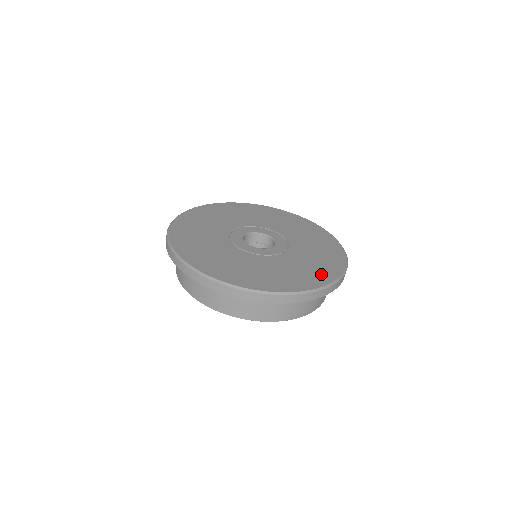
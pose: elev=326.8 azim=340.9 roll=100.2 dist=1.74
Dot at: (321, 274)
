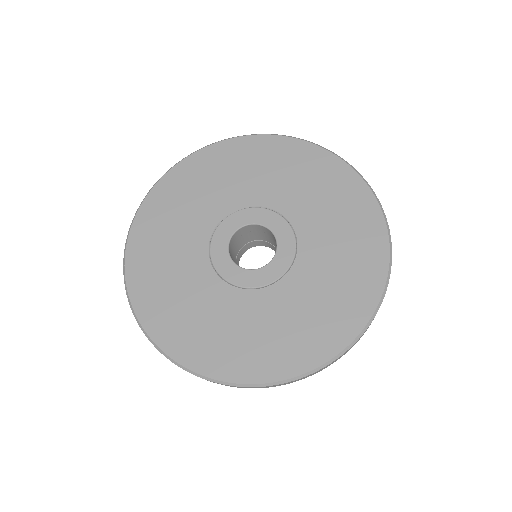
Dot at: (359, 211)
